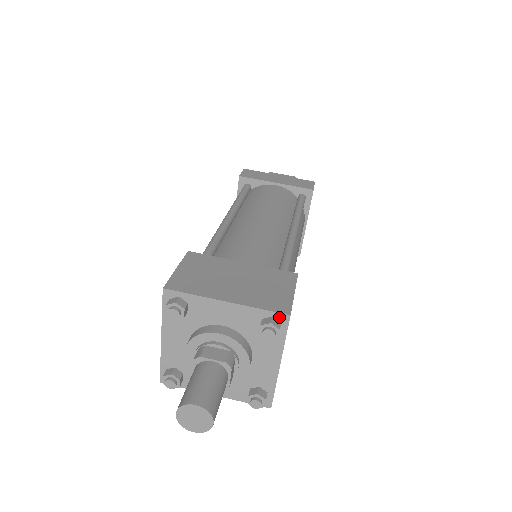
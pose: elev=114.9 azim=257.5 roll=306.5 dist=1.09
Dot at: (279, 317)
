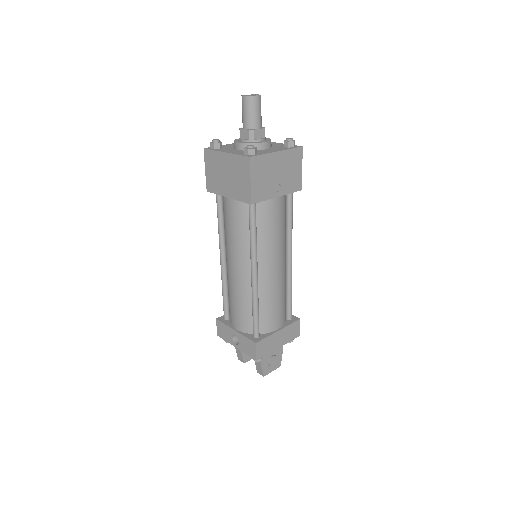
Dot at: occluded
